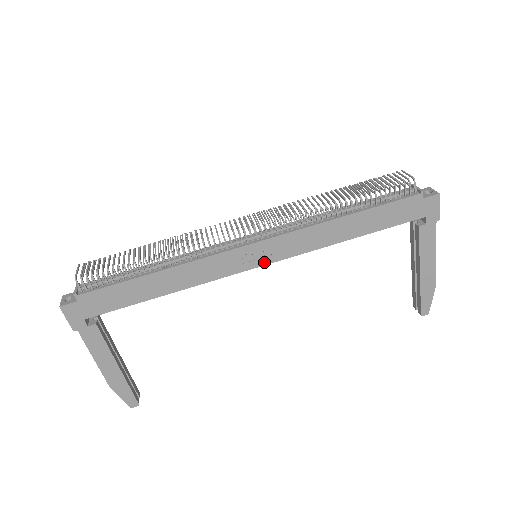
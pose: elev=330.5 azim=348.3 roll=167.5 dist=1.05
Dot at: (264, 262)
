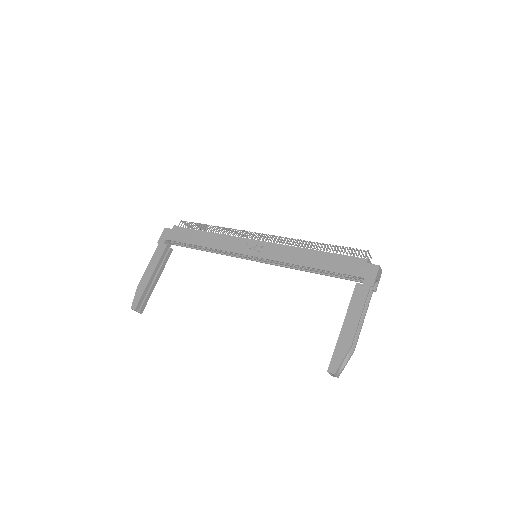
Dot at: (255, 255)
